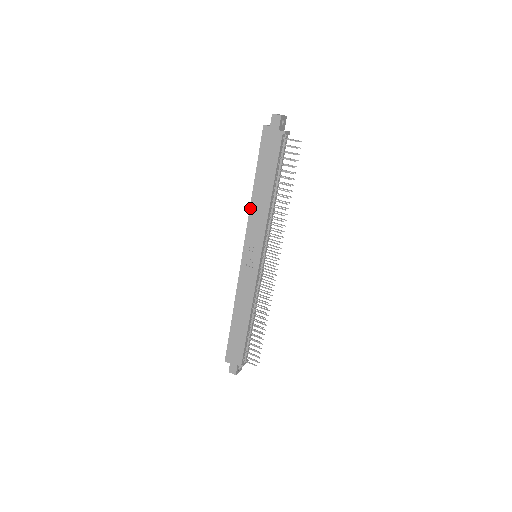
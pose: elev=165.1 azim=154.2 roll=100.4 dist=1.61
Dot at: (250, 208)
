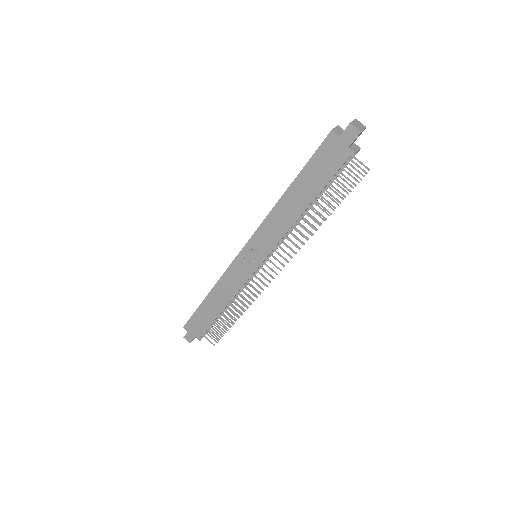
Dot at: (271, 211)
